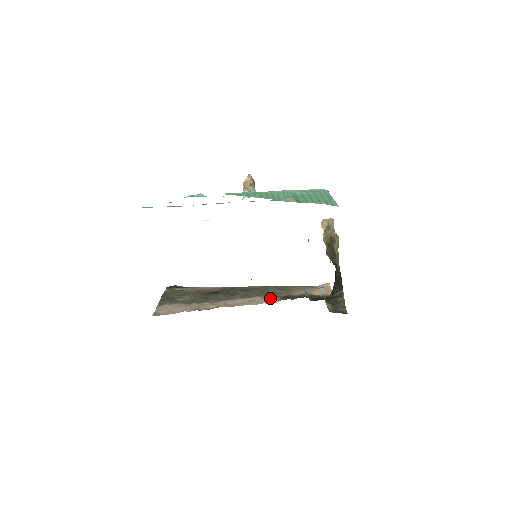
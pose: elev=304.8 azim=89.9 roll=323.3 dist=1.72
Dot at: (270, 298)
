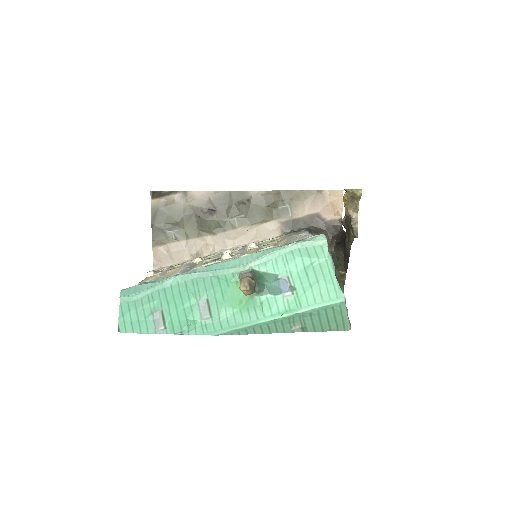
Dot at: (271, 226)
